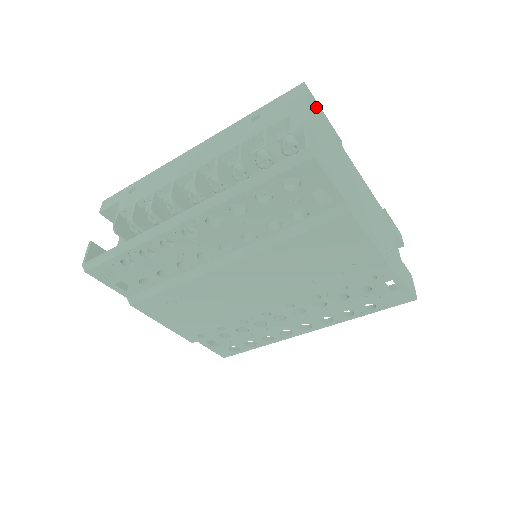
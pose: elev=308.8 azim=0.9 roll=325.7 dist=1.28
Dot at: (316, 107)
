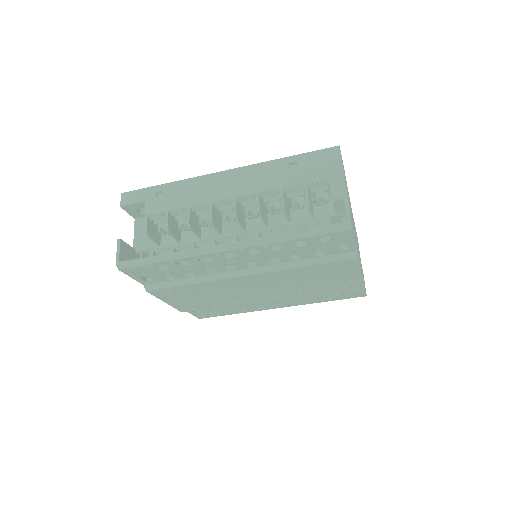
Dot at: occluded
